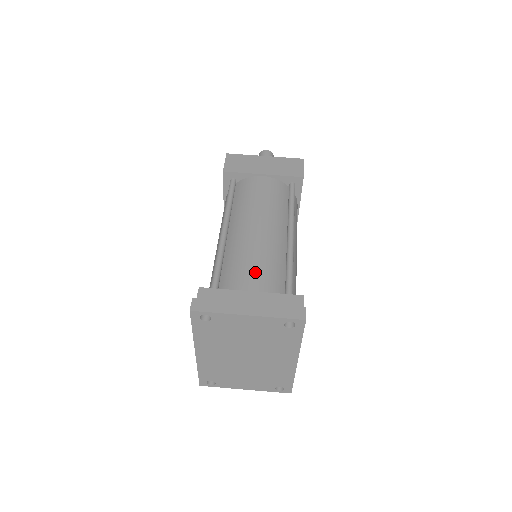
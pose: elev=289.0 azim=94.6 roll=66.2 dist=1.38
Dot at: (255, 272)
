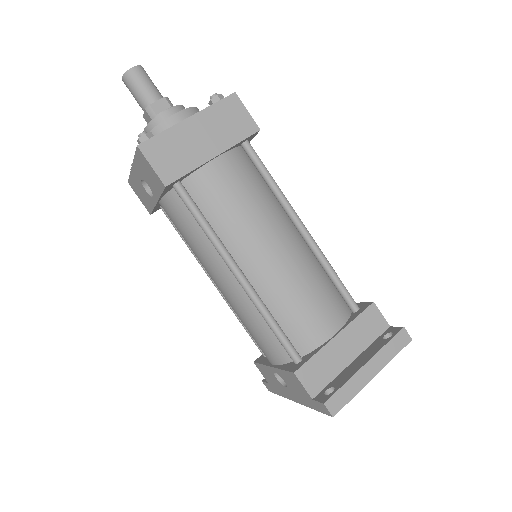
Dot at: (319, 309)
